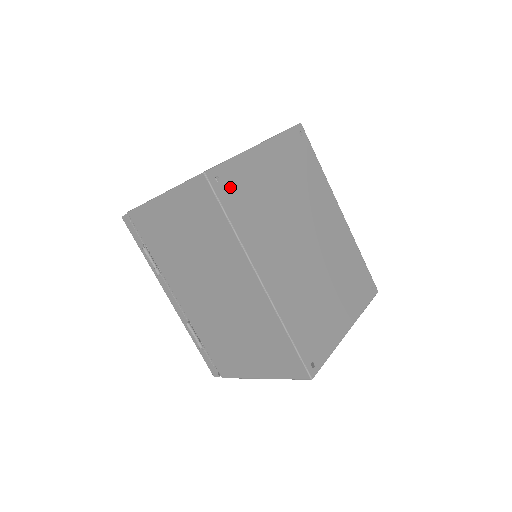
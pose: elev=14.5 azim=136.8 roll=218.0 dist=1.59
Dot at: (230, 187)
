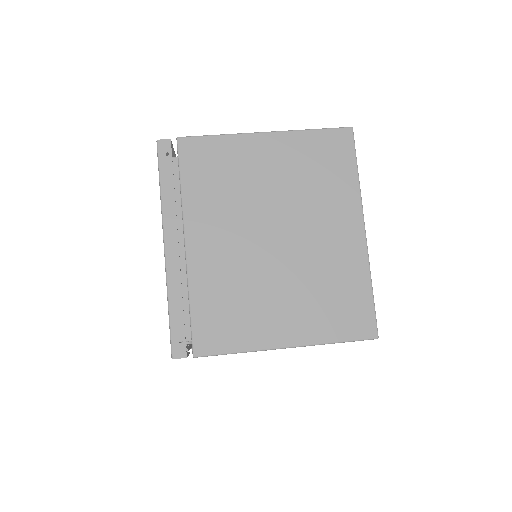
Dot at: occluded
